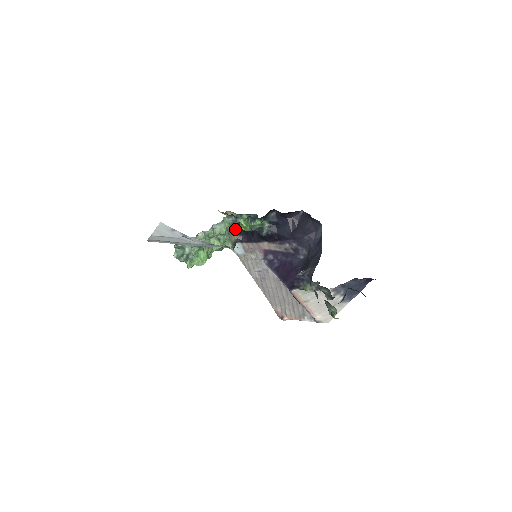
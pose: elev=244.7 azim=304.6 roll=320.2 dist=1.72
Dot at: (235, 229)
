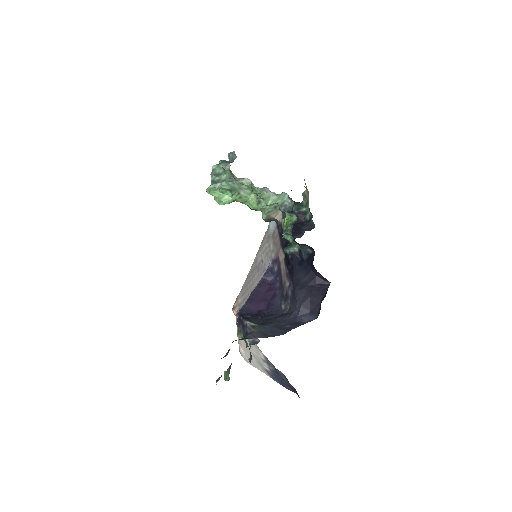
Dot at: occluded
